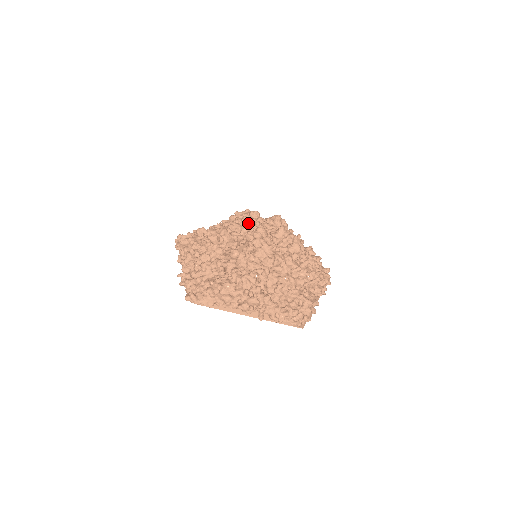
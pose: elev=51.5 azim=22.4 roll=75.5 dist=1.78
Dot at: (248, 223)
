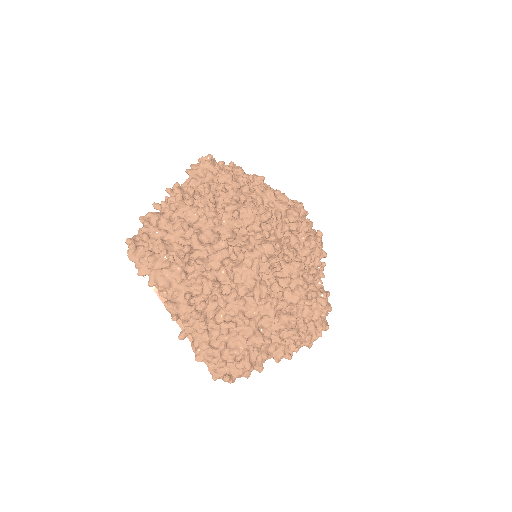
Dot at: occluded
